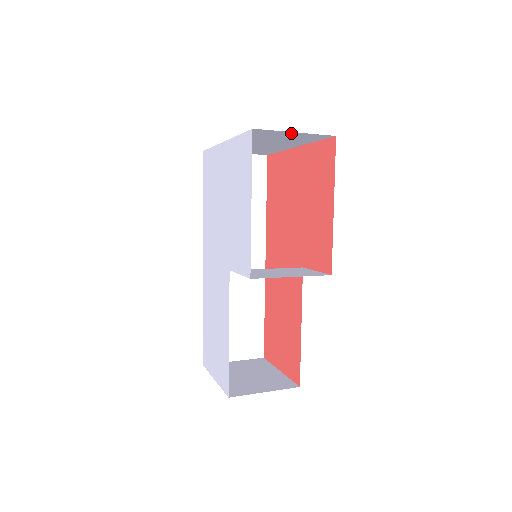
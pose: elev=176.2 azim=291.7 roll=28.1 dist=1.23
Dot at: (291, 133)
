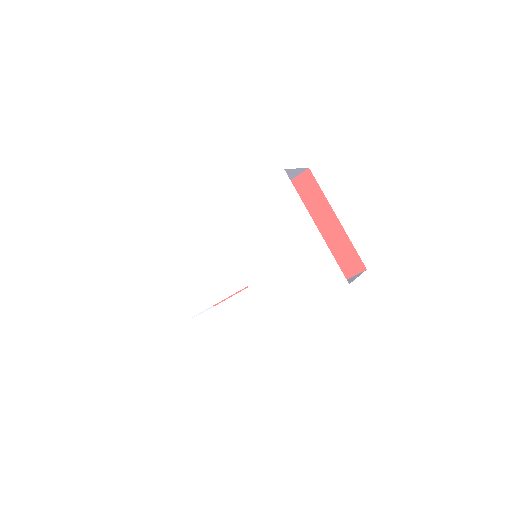
Dot at: occluded
